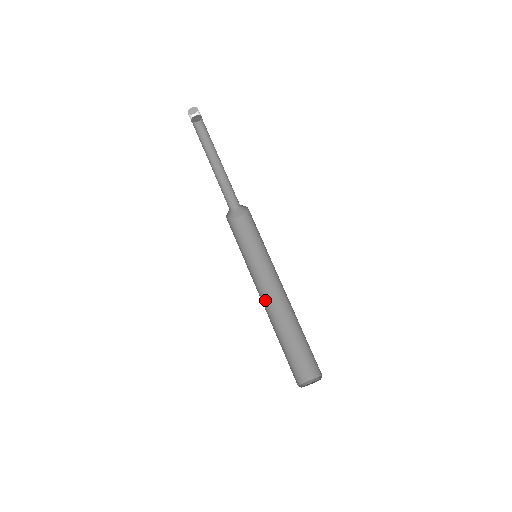
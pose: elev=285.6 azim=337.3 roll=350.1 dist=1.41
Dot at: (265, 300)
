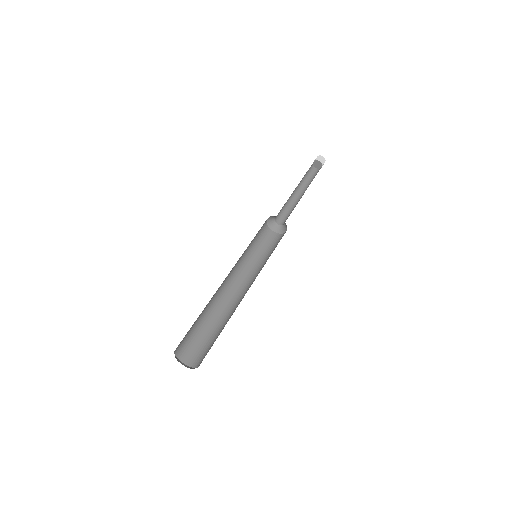
Dot at: (232, 292)
